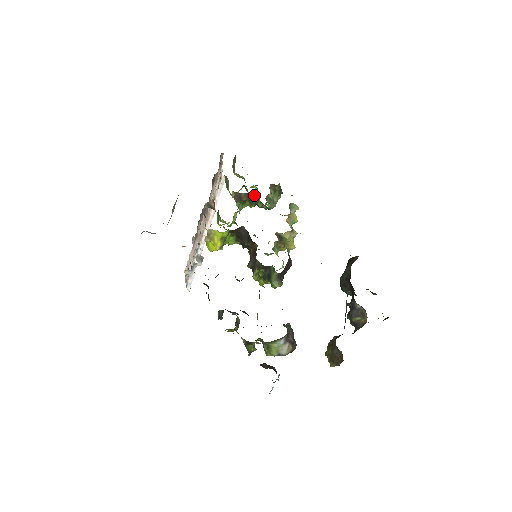
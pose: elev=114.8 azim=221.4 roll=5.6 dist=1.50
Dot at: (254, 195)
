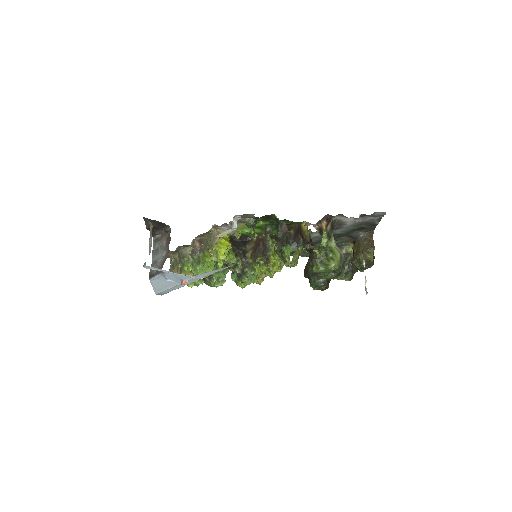
Dot at: occluded
